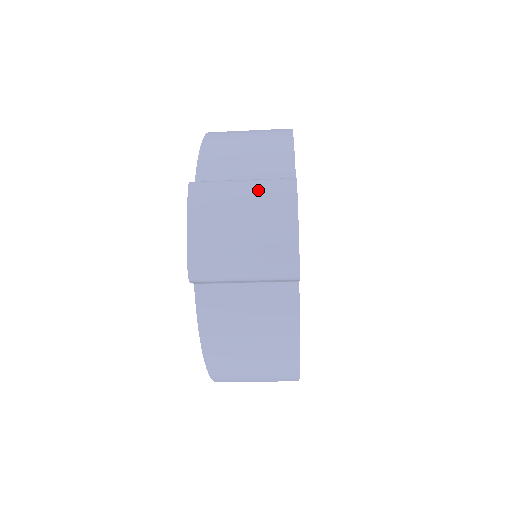
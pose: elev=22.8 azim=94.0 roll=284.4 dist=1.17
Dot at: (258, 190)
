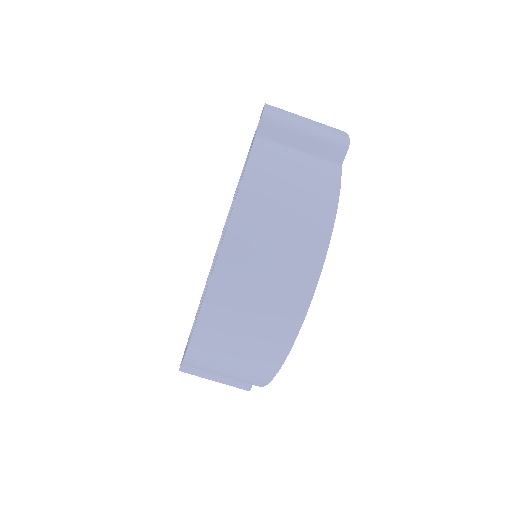
Dot at: occluded
